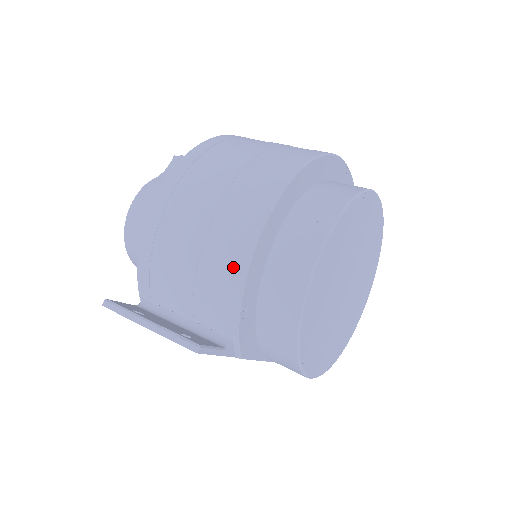
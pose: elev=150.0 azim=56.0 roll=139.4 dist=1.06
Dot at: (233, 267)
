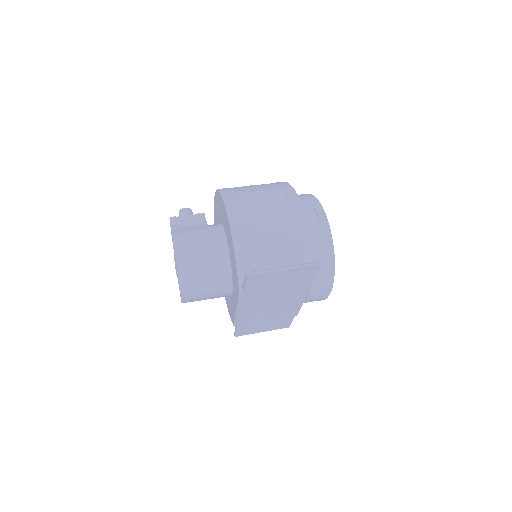
Dot at: (301, 229)
